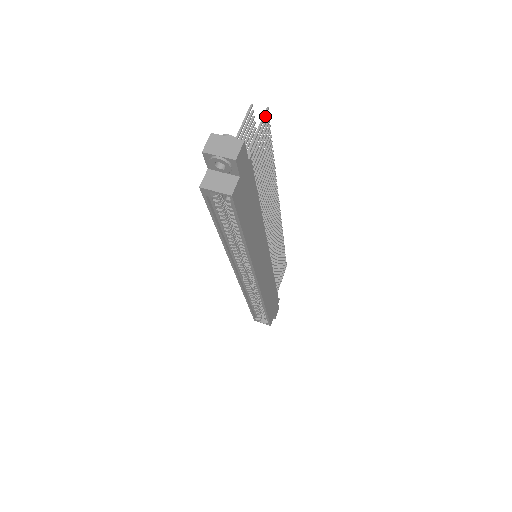
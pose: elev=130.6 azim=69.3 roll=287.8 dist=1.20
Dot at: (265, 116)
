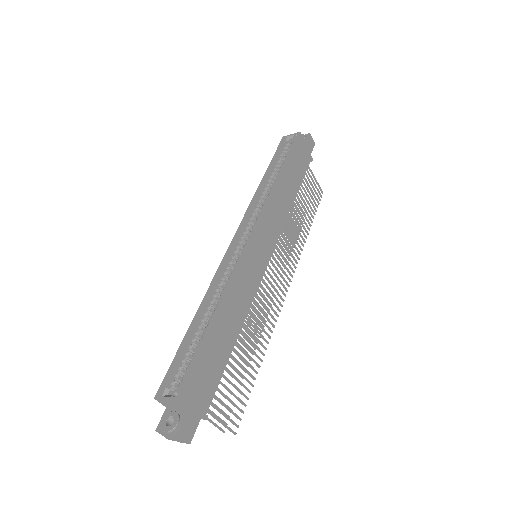
Dot at: (321, 189)
